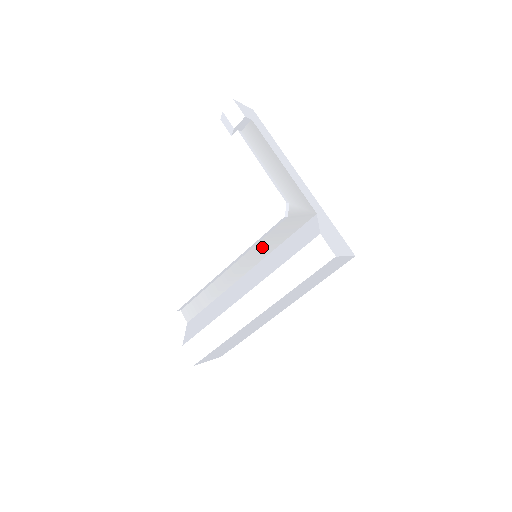
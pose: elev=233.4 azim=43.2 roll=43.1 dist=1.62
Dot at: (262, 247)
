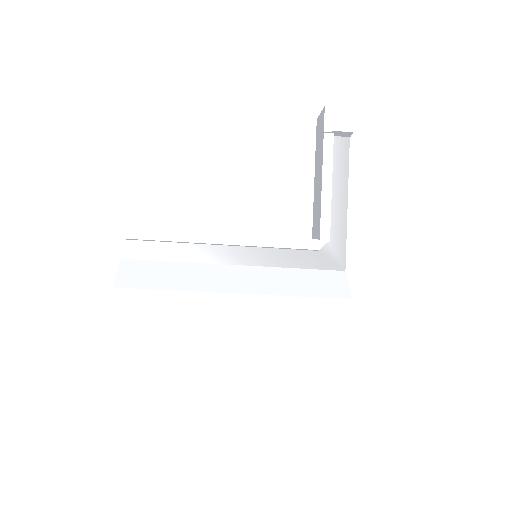
Dot at: (272, 255)
